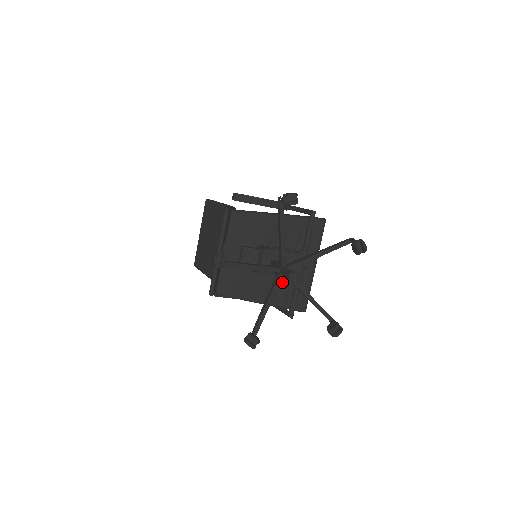
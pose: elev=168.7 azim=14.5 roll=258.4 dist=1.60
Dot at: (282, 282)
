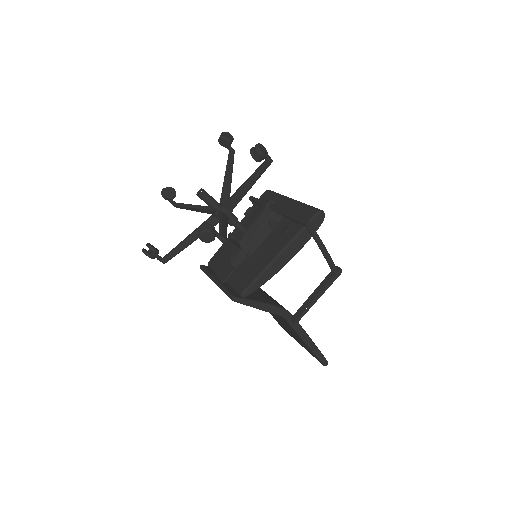
Dot at: occluded
